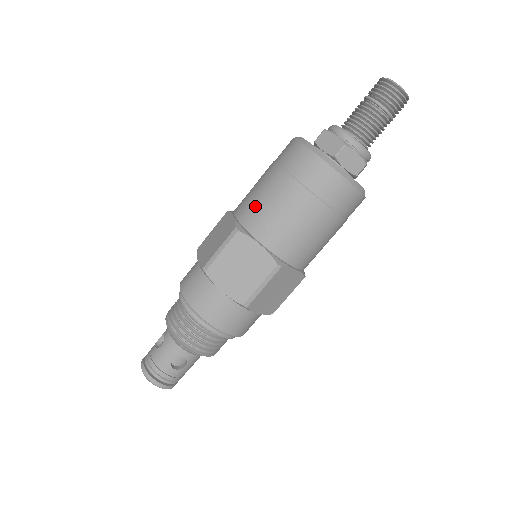
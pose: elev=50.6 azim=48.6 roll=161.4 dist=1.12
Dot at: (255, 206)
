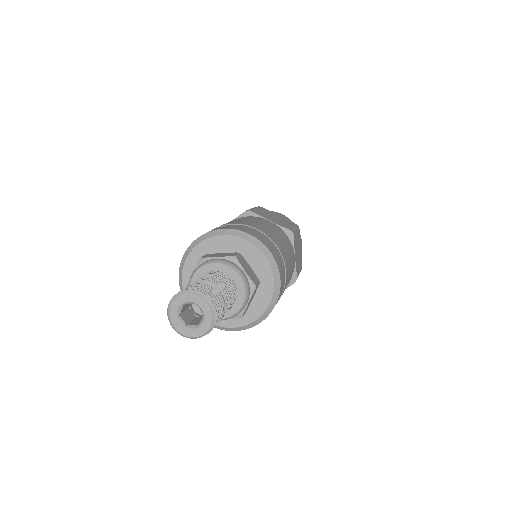
Dot at: occluded
